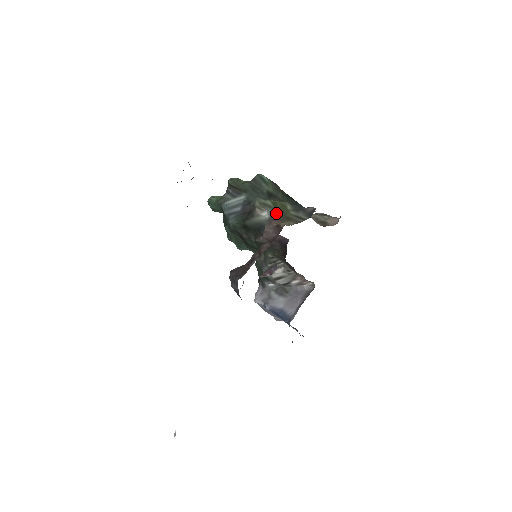
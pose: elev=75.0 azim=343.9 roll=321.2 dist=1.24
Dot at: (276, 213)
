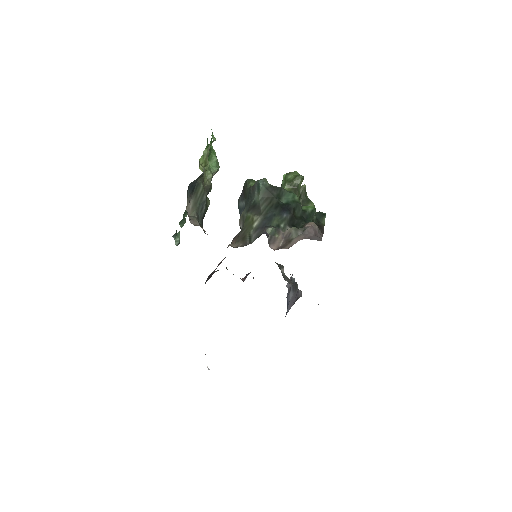
Dot at: (242, 229)
